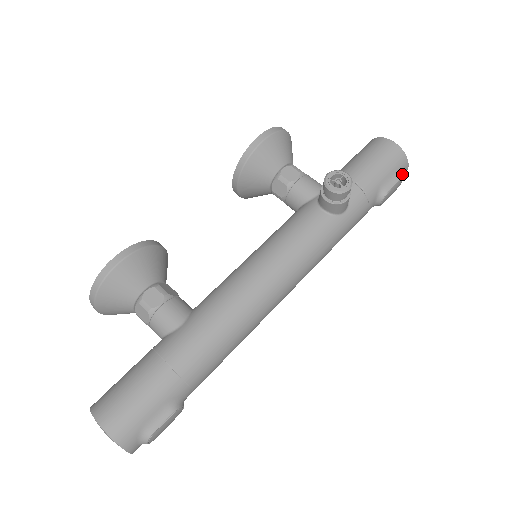
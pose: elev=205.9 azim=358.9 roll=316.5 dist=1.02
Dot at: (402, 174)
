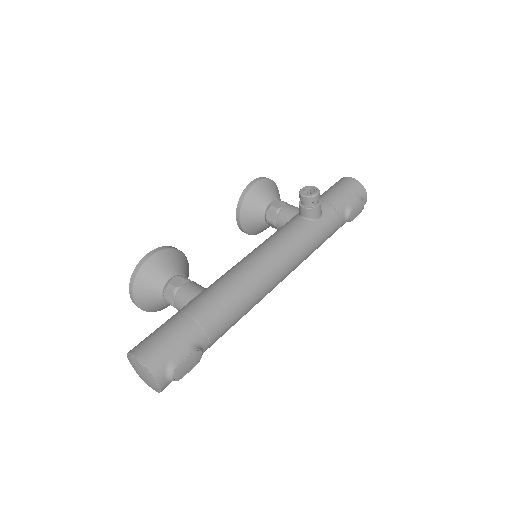
Dot at: (363, 199)
